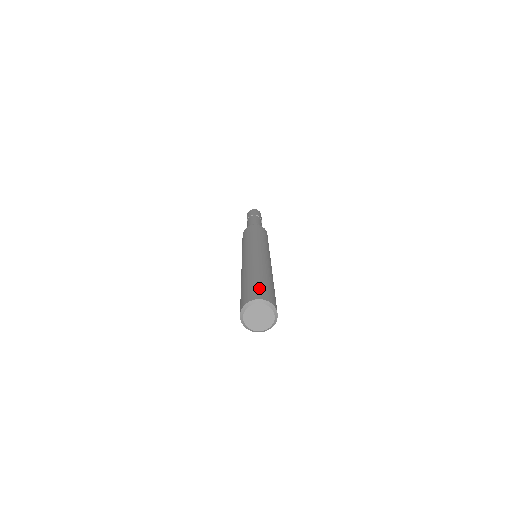
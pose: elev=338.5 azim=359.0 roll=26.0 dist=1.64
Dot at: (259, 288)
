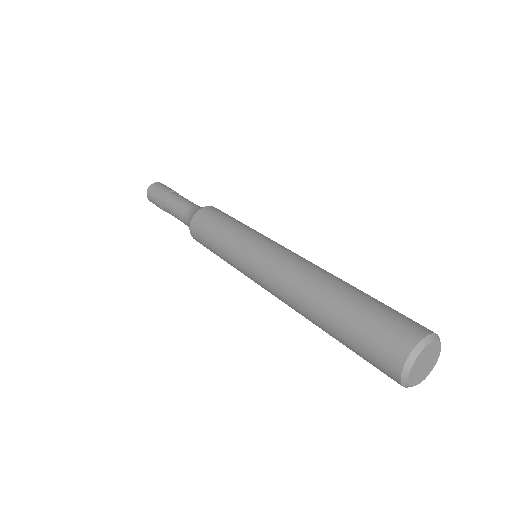
Dot at: (385, 321)
